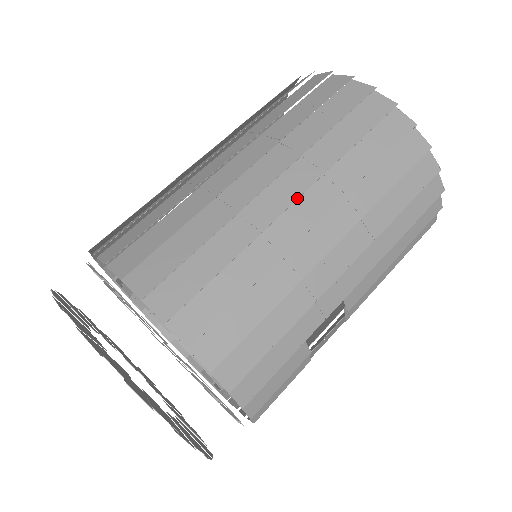
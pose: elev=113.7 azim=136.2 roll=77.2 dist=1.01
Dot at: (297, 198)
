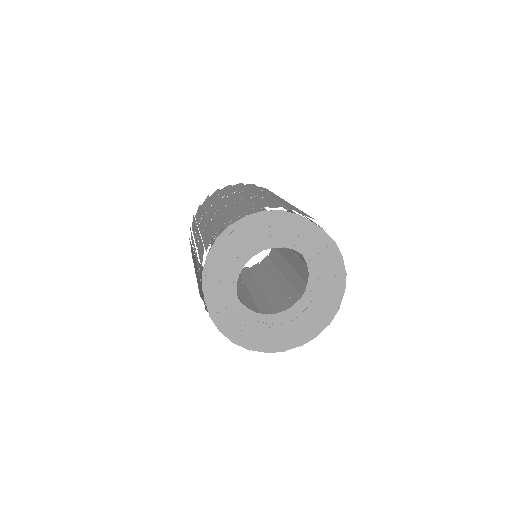
Dot at: (240, 194)
